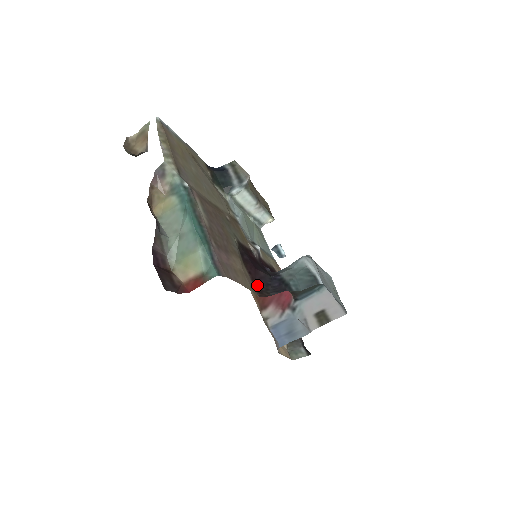
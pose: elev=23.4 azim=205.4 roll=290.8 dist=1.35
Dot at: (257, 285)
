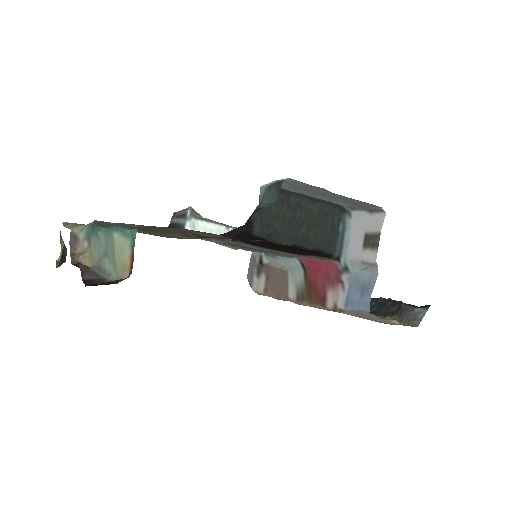
Dot at: (229, 237)
